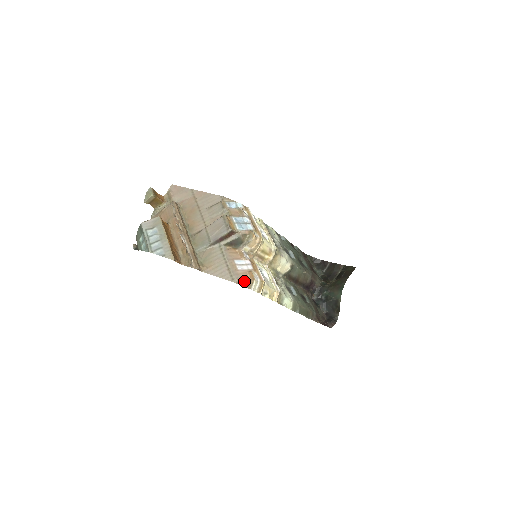
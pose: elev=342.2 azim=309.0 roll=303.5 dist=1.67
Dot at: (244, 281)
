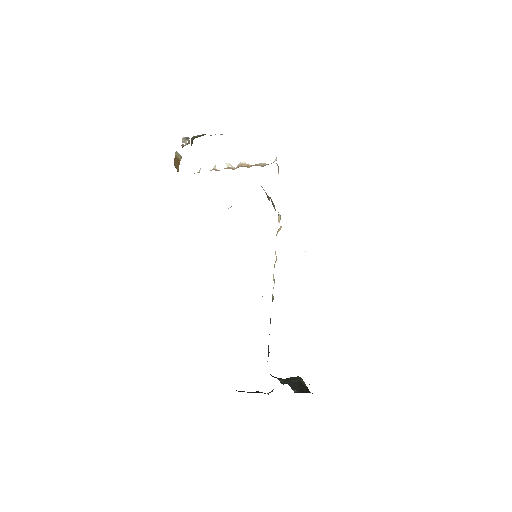
Dot at: occluded
